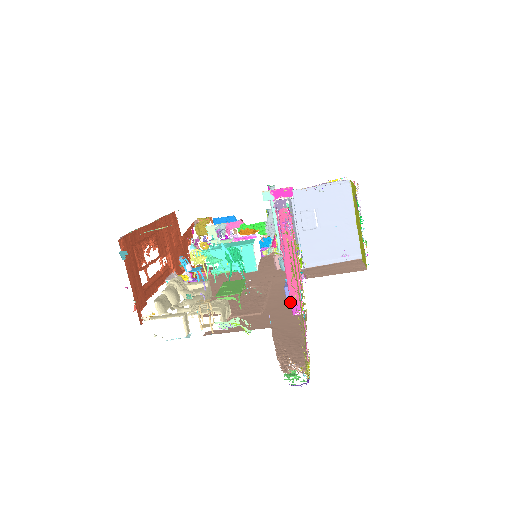
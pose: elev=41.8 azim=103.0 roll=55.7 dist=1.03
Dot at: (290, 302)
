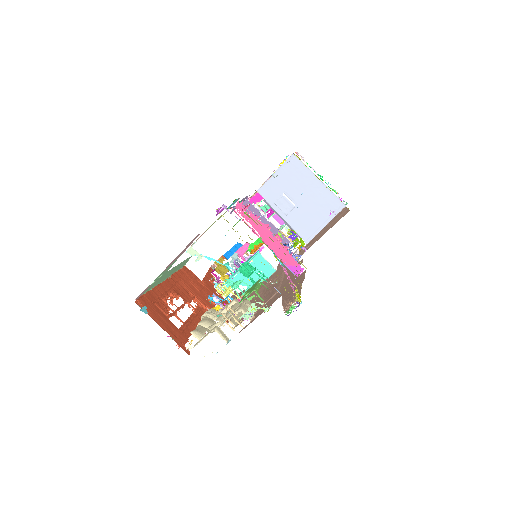
Dot at: occluded
